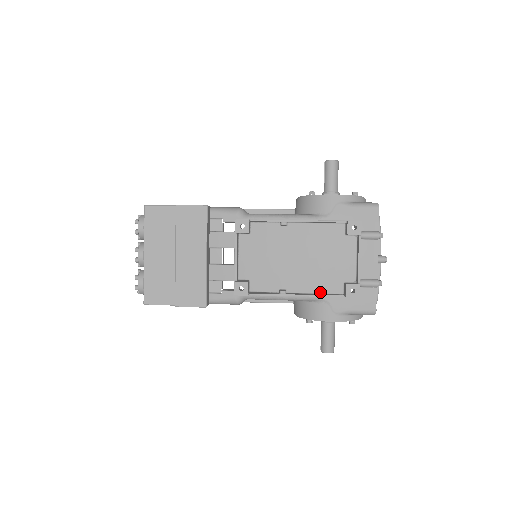
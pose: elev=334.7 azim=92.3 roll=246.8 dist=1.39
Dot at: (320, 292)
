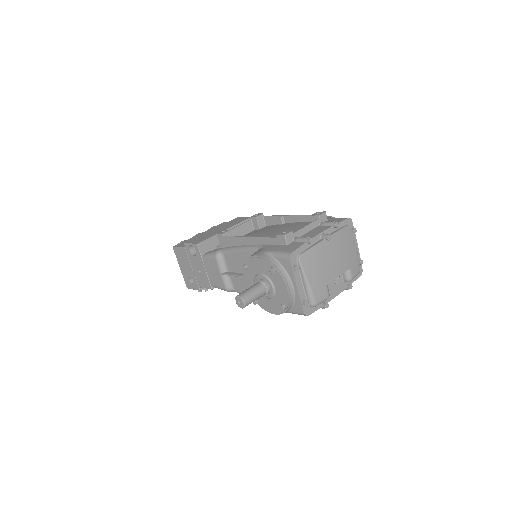
Dot at: (266, 243)
